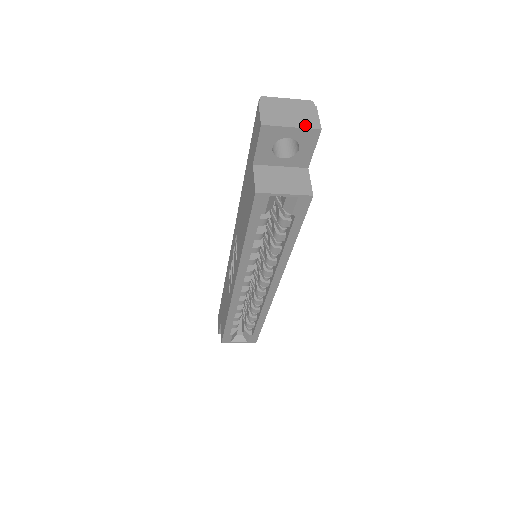
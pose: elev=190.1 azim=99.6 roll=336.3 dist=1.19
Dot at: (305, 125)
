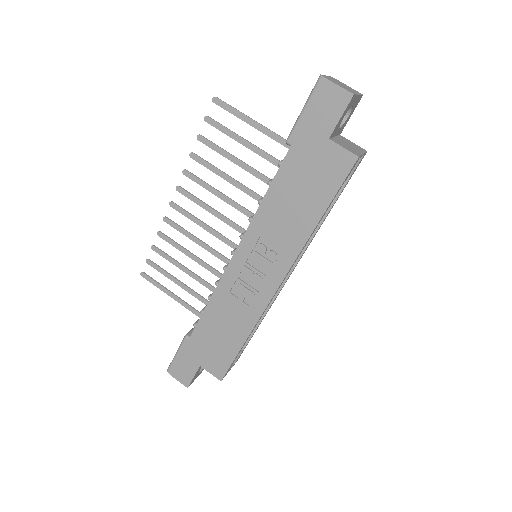
Dot at: (358, 93)
